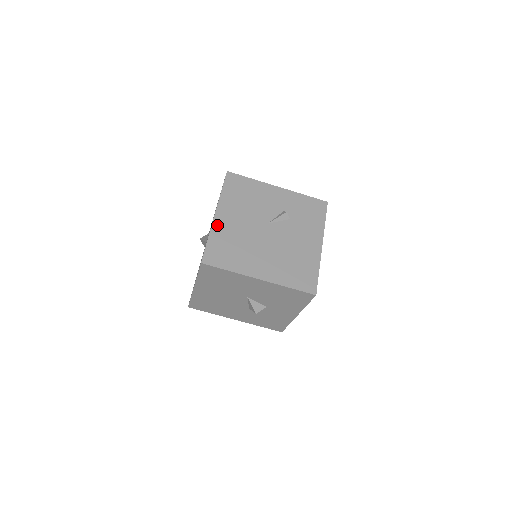
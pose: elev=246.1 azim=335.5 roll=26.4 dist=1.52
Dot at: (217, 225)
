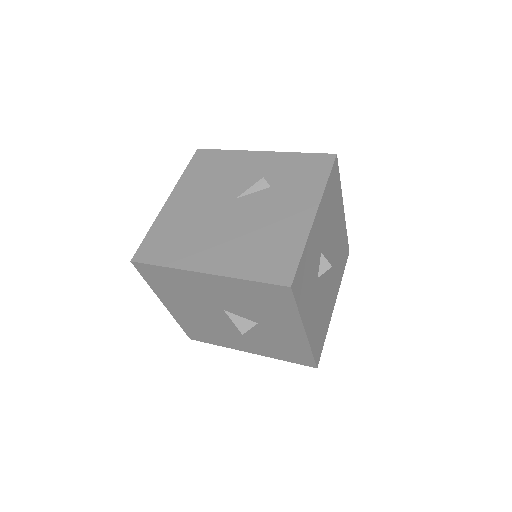
Dot at: (166, 212)
